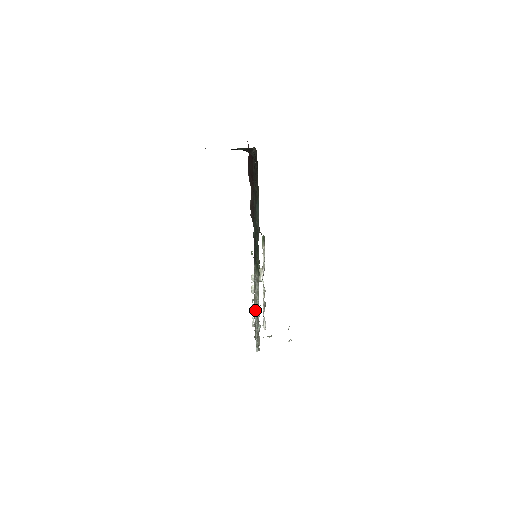
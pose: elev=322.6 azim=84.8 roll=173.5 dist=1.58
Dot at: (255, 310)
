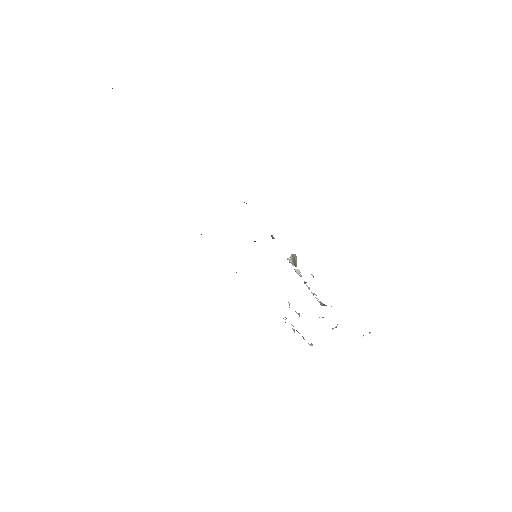
Dot at: occluded
